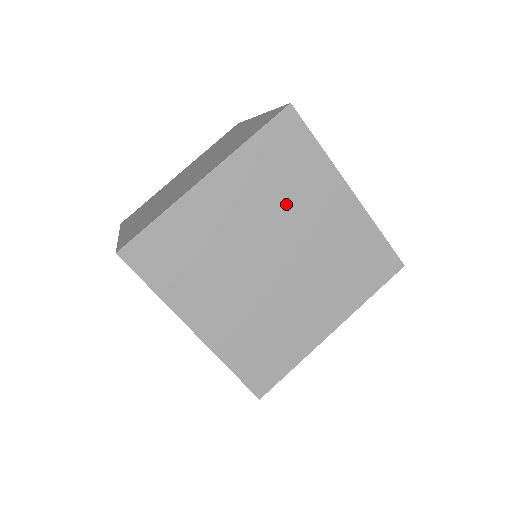
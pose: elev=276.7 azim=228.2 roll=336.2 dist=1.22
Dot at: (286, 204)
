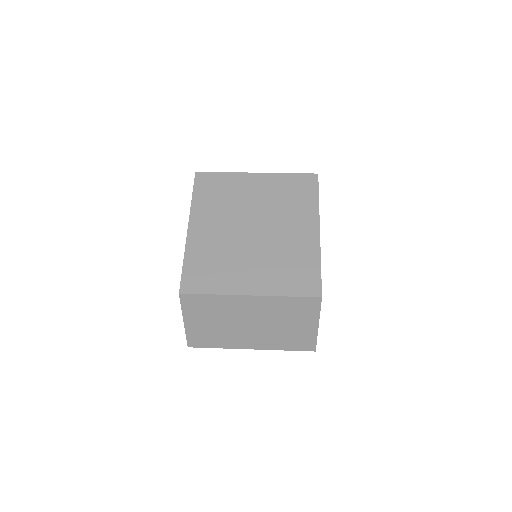
Dot at: occluded
